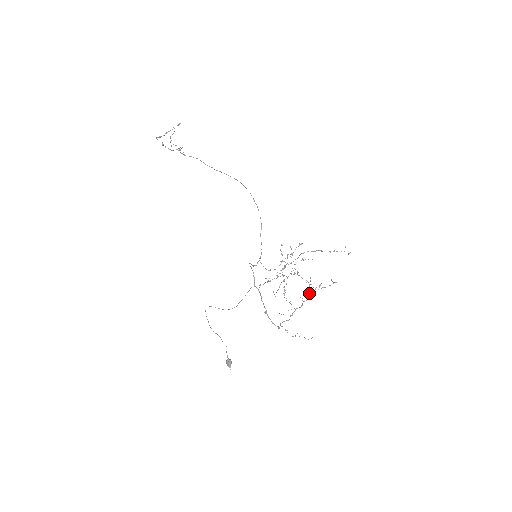
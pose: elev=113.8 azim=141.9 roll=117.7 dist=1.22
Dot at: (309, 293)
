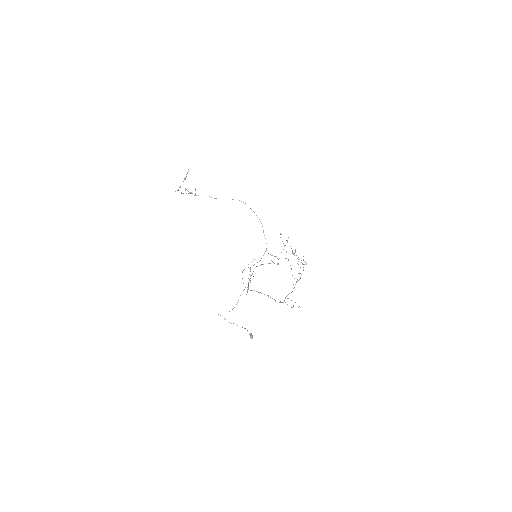
Dot at: occluded
